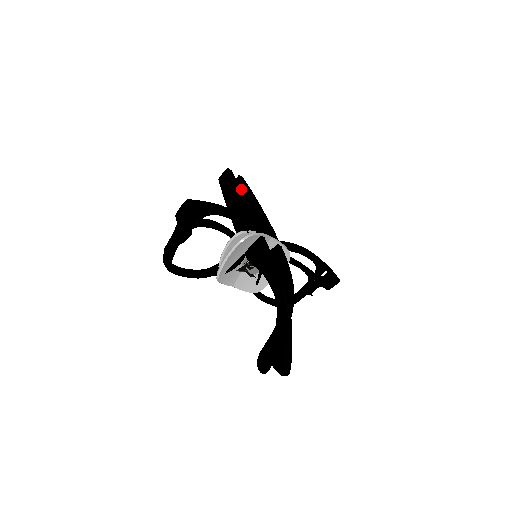
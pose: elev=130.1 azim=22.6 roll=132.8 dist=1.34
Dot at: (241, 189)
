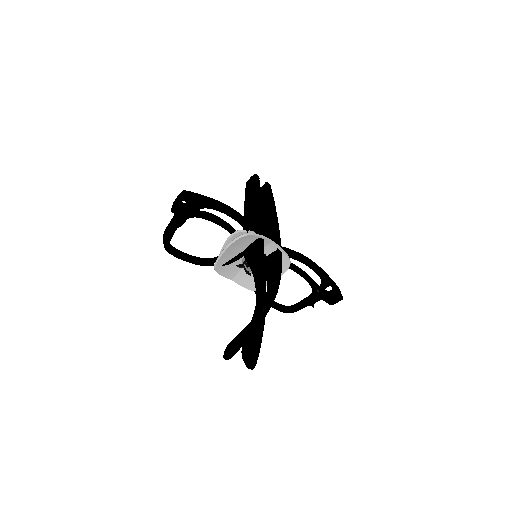
Dot at: (260, 194)
